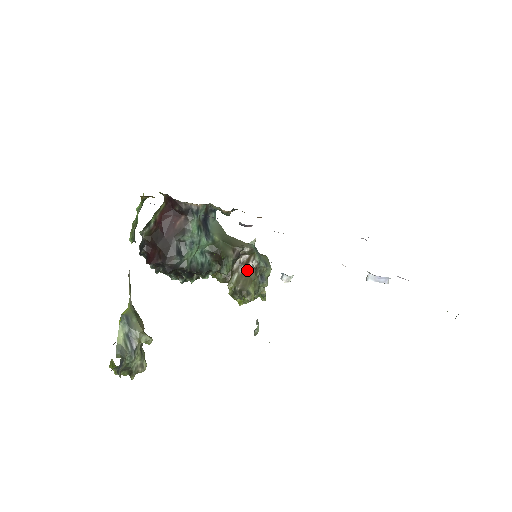
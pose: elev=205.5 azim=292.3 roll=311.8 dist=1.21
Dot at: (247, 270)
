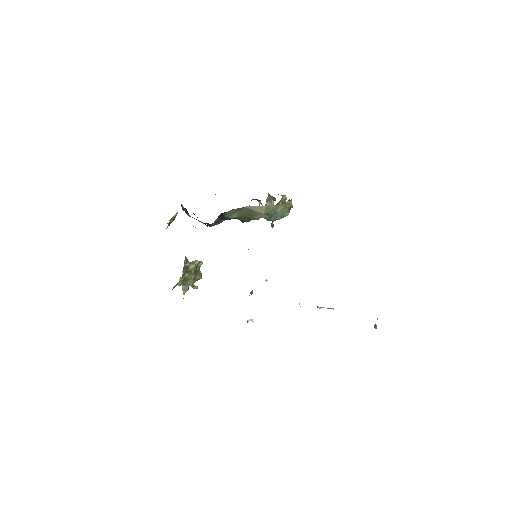
Dot at: occluded
